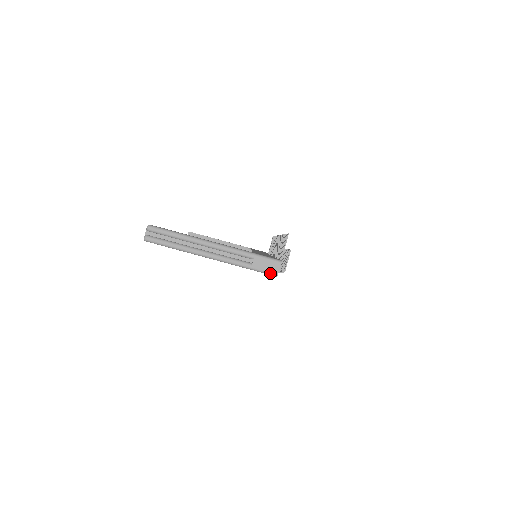
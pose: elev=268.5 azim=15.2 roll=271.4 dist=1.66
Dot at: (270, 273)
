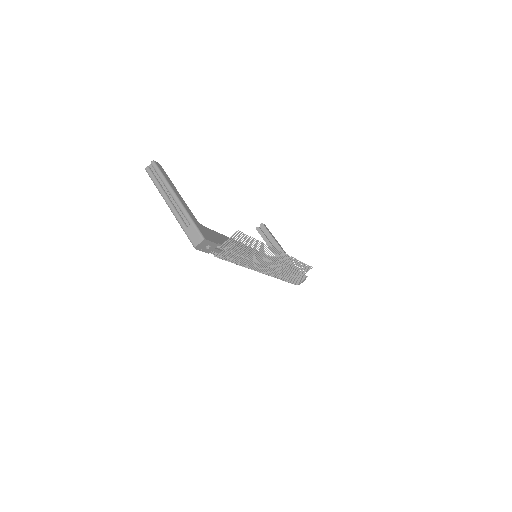
Dot at: (192, 242)
